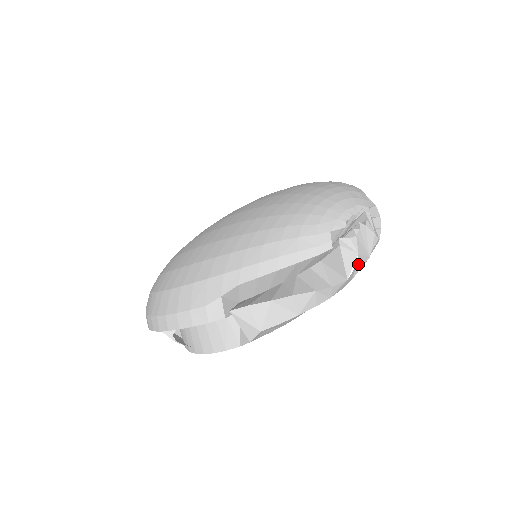
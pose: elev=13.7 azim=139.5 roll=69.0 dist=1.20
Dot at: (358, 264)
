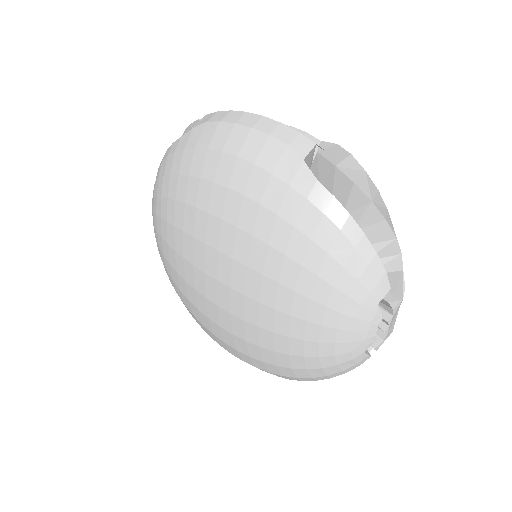
Dot at: occluded
